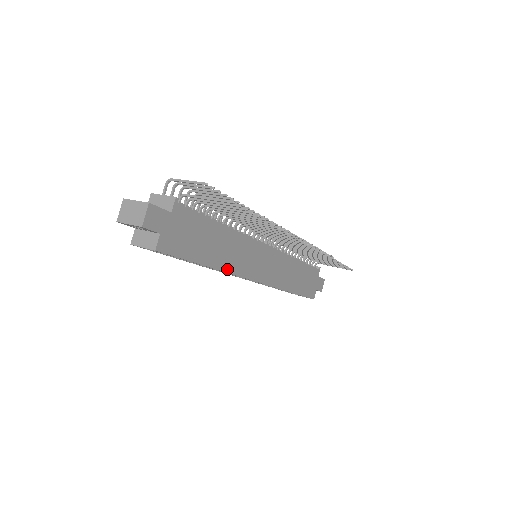
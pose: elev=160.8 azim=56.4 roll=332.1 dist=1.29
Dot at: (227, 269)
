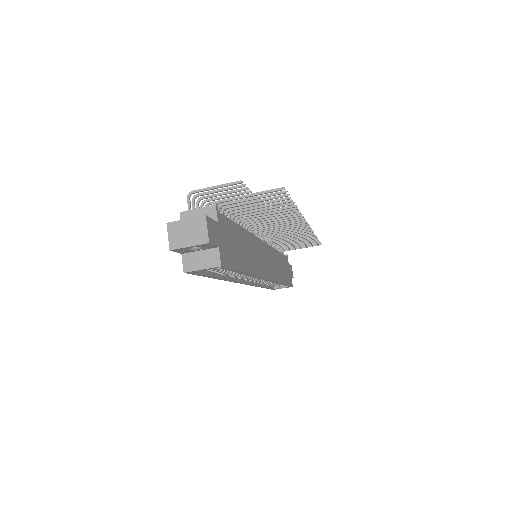
Dot at: (254, 272)
